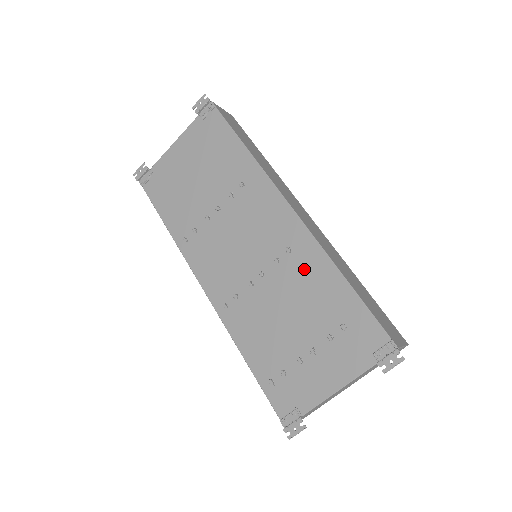
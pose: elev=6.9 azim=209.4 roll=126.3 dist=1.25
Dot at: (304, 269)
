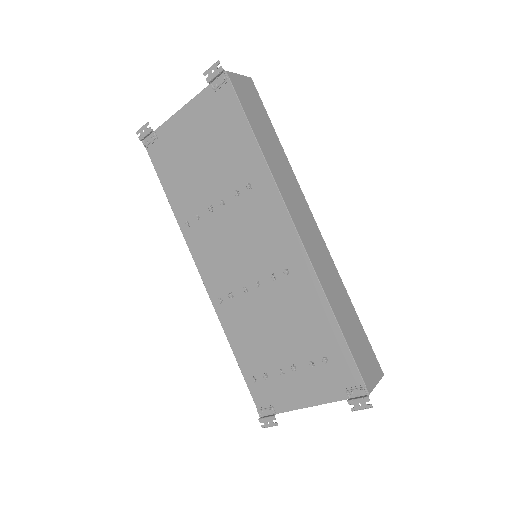
Dot at: (298, 295)
